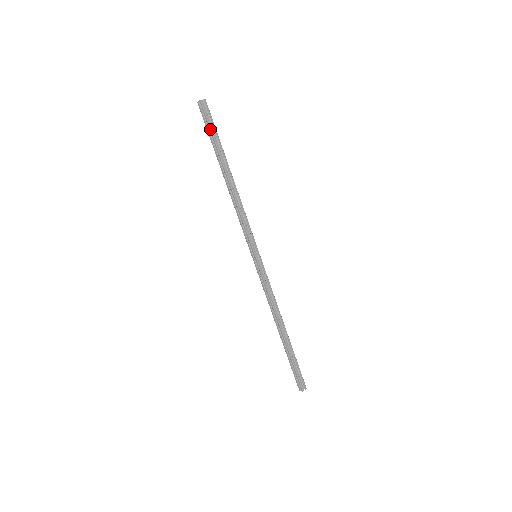
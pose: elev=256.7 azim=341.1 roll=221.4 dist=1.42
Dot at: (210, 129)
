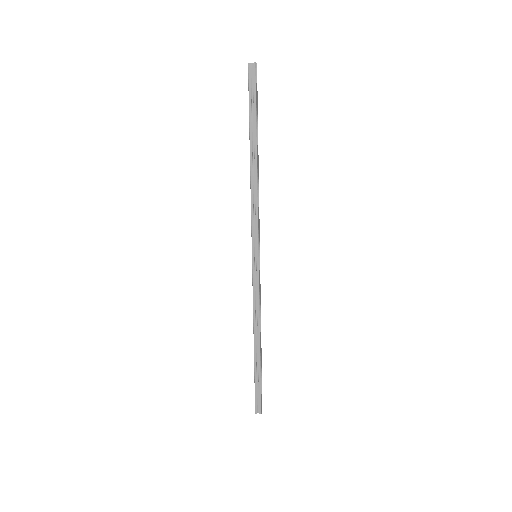
Dot at: (255, 99)
